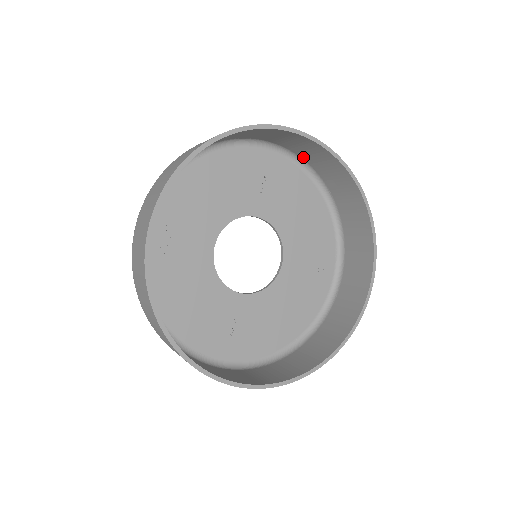
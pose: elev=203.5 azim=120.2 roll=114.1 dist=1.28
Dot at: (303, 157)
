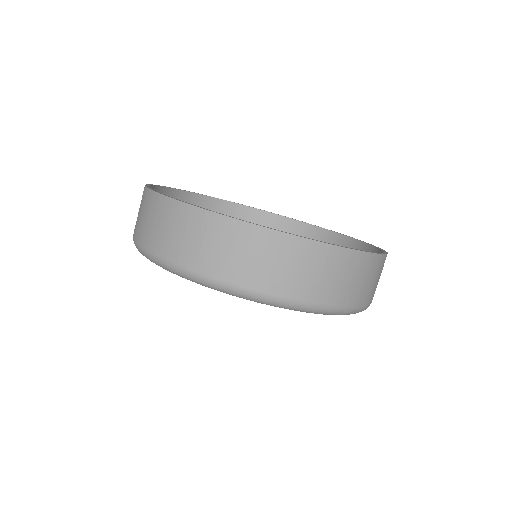
Dot at: occluded
